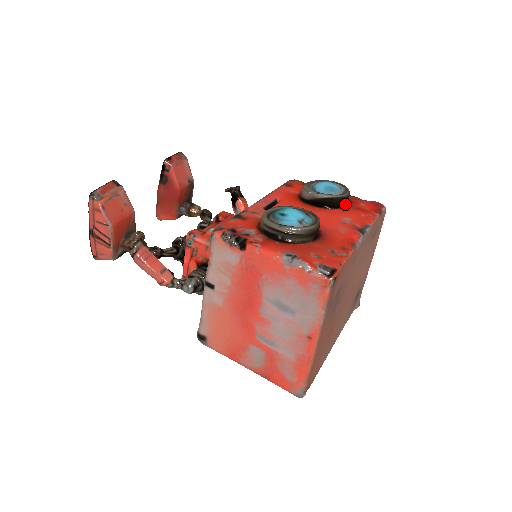
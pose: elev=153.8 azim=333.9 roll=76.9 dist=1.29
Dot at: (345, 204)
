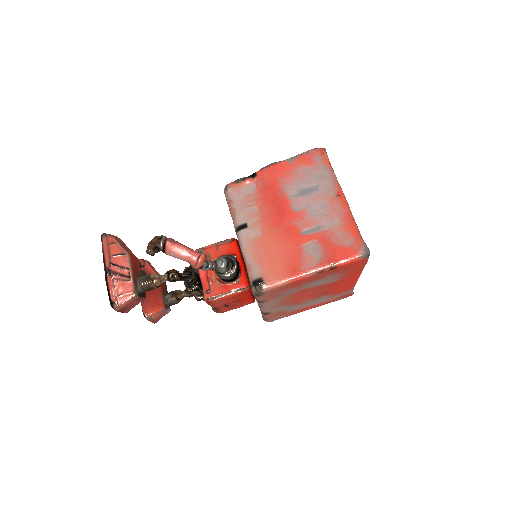
Dot at: occluded
